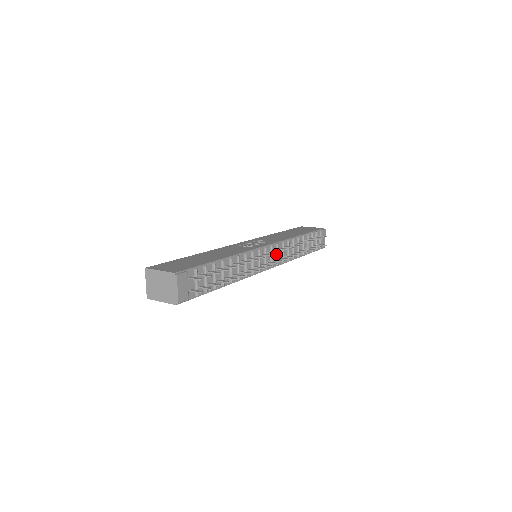
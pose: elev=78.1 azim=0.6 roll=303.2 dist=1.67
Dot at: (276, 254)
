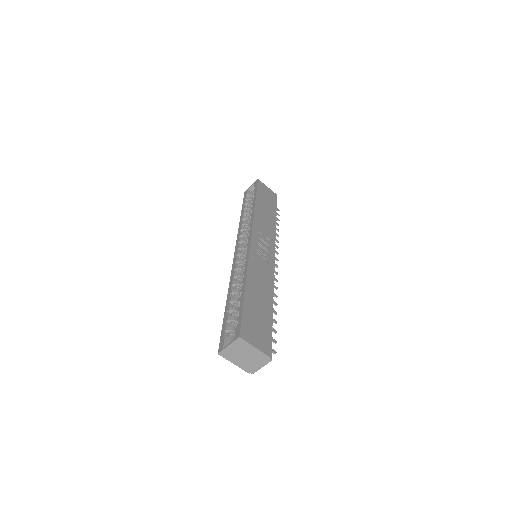
Dot at: occluded
